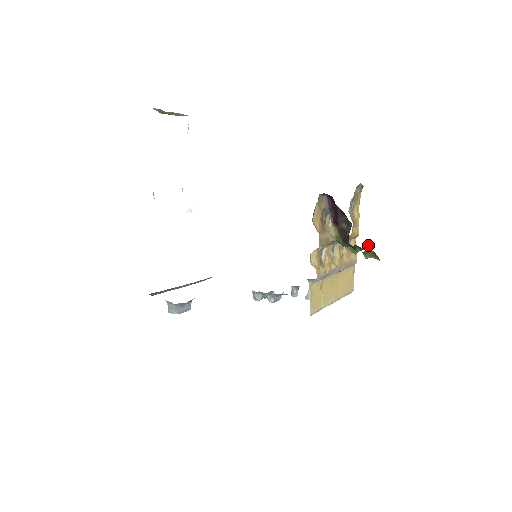
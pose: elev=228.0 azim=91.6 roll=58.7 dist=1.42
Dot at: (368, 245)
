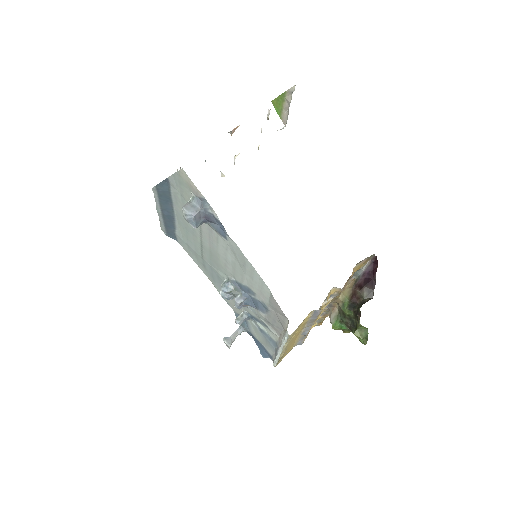
Dot at: (346, 331)
